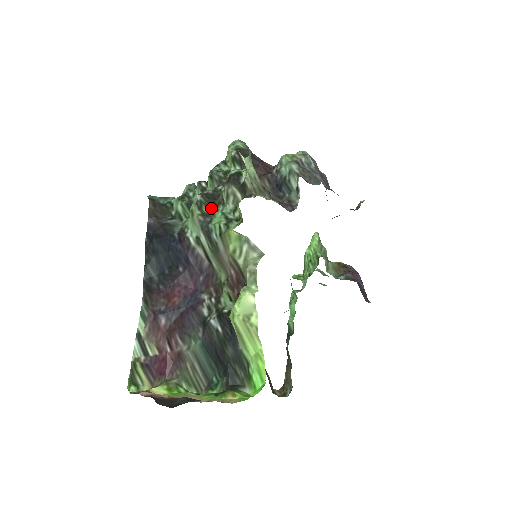
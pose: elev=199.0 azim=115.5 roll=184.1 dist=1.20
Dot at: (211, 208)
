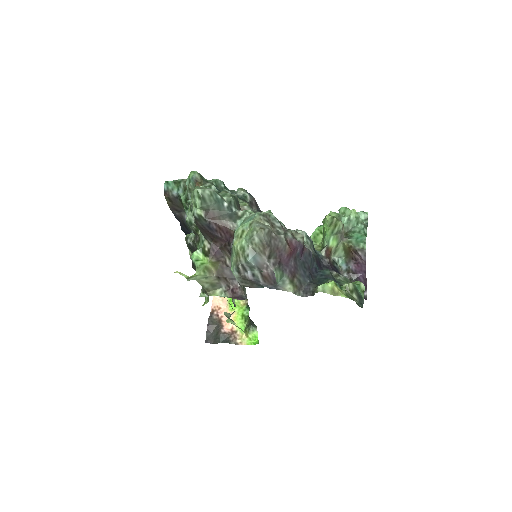
Dot at: occluded
